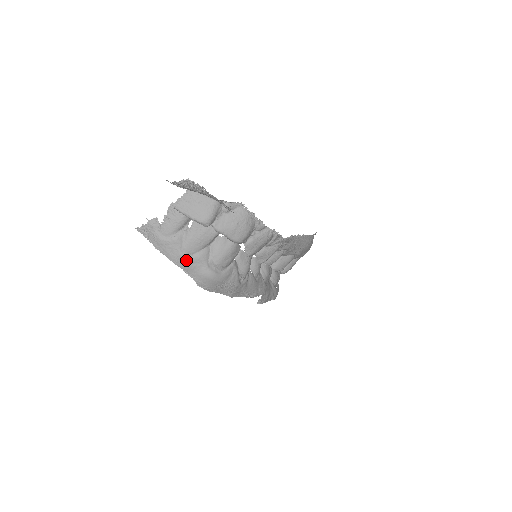
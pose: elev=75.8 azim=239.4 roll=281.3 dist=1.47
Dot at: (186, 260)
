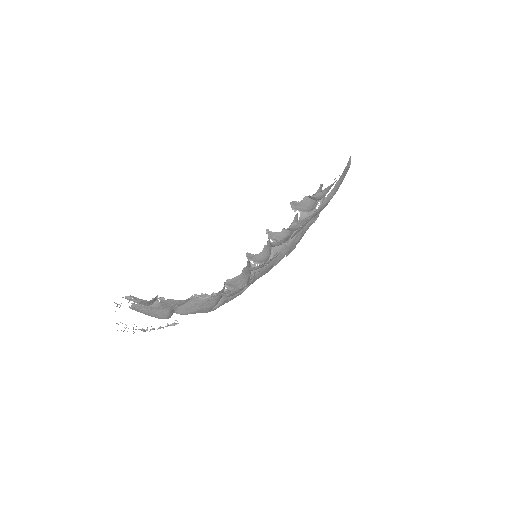
Dot at: occluded
